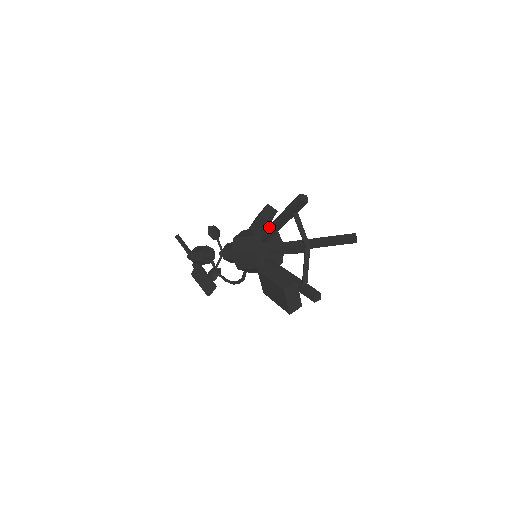
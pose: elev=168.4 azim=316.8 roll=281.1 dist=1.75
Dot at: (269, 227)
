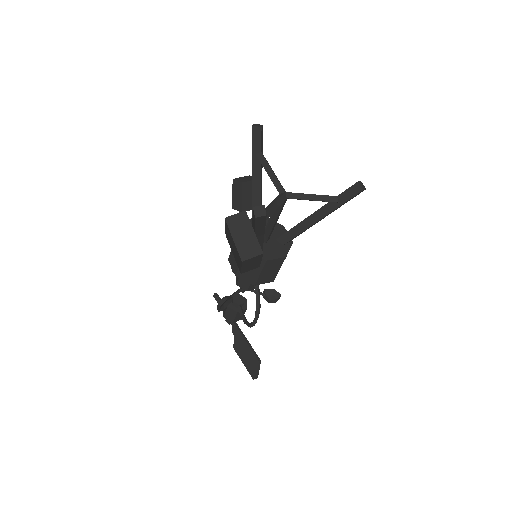
Dot at: occluded
